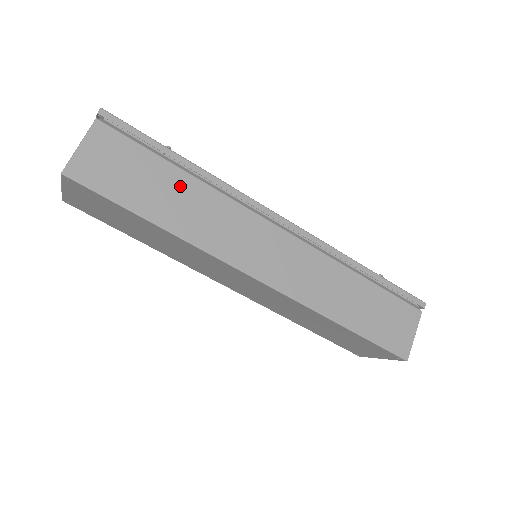
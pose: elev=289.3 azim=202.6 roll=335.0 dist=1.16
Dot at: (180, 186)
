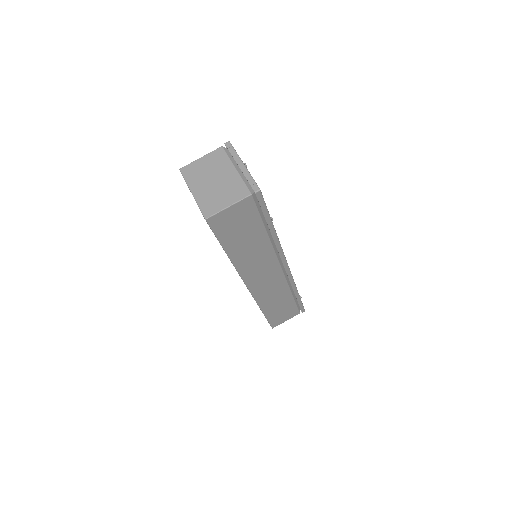
Dot at: (257, 240)
